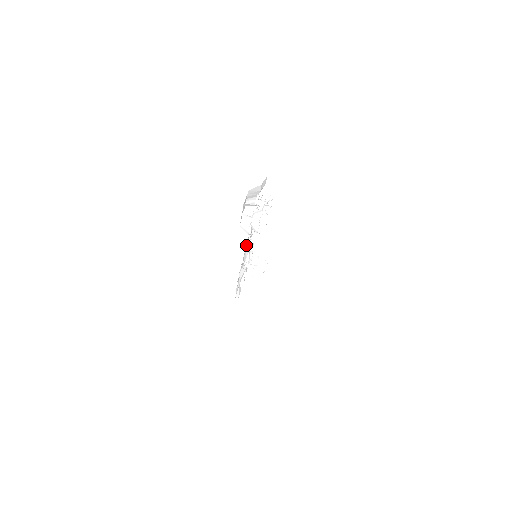
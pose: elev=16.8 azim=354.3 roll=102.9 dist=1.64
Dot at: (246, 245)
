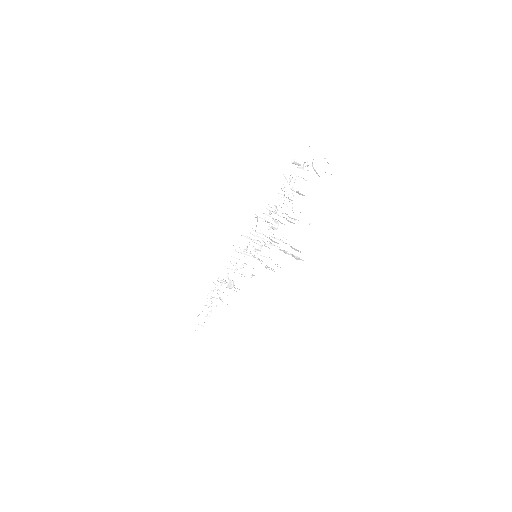
Dot at: occluded
